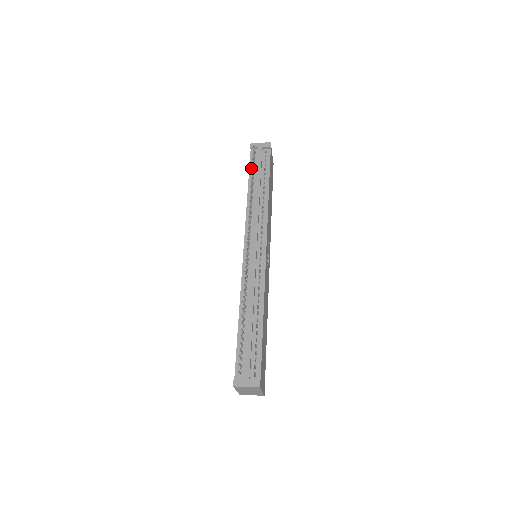
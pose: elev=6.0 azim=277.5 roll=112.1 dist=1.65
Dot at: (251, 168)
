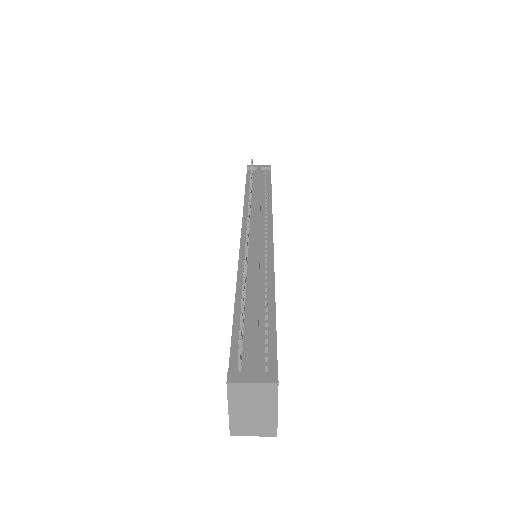
Dot at: (248, 181)
